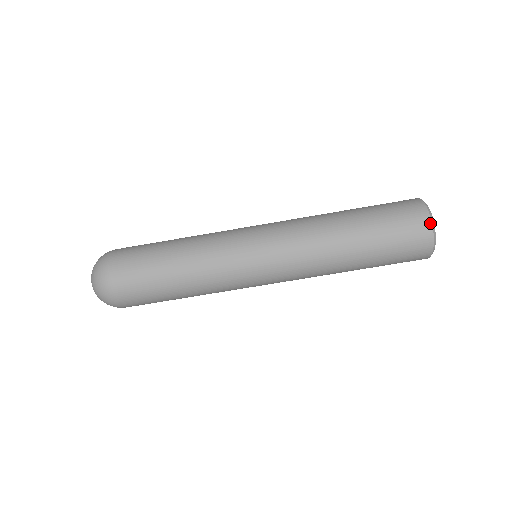
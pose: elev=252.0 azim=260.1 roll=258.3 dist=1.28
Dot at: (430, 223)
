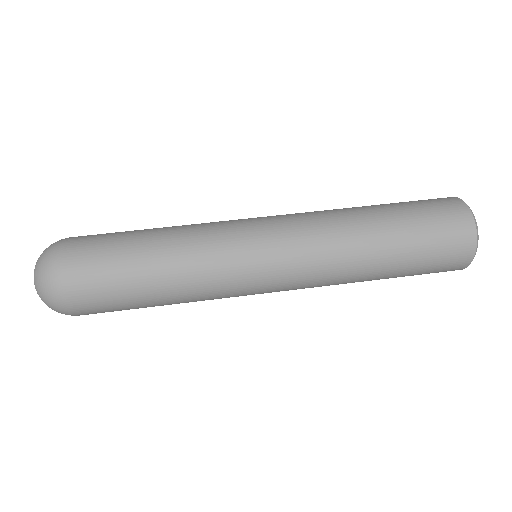
Dot at: occluded
